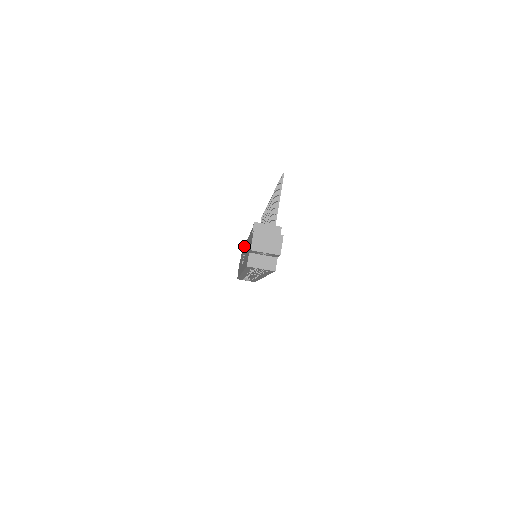
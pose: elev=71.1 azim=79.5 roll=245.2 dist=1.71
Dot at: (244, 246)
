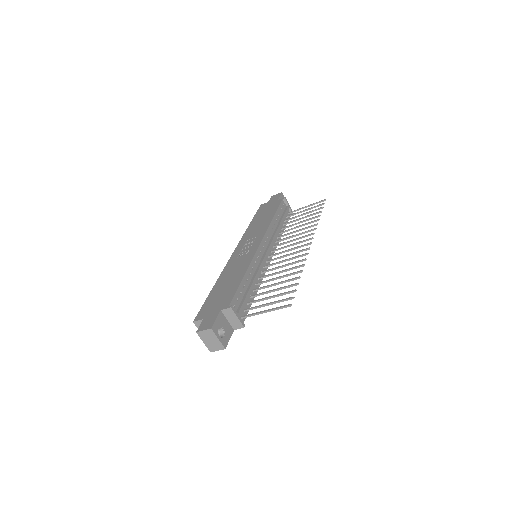
Dot at: (269, 226)
